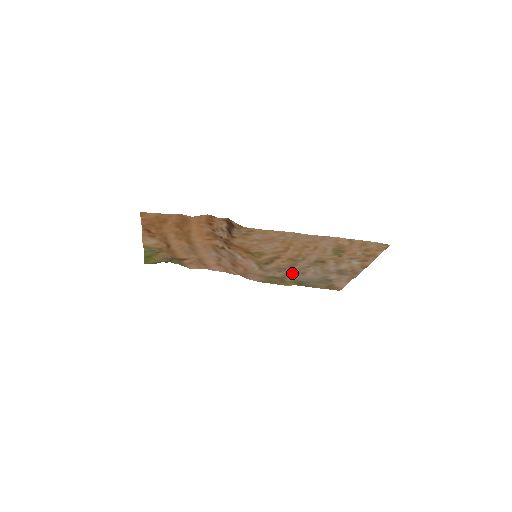
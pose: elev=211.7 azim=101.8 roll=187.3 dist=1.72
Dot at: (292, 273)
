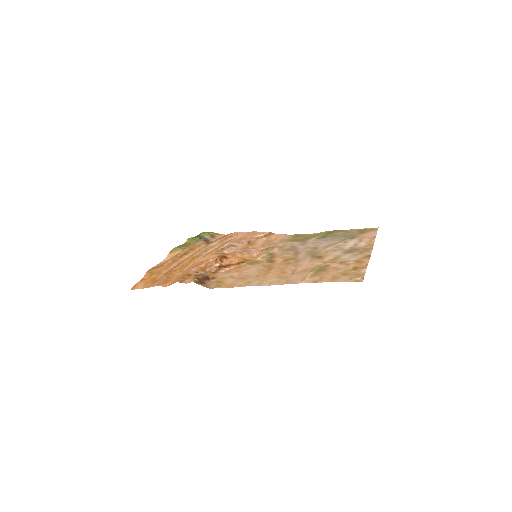
Dot at: (306, 246)
